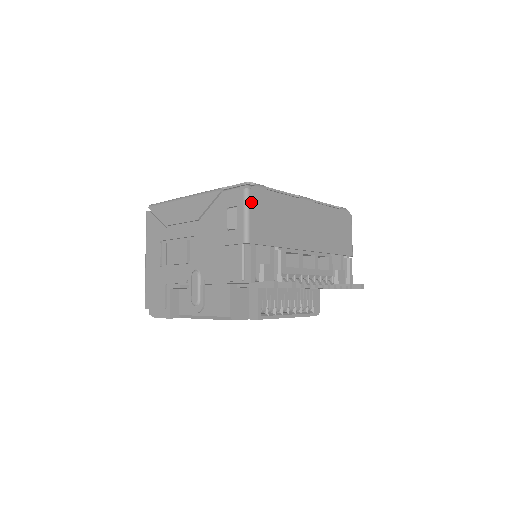
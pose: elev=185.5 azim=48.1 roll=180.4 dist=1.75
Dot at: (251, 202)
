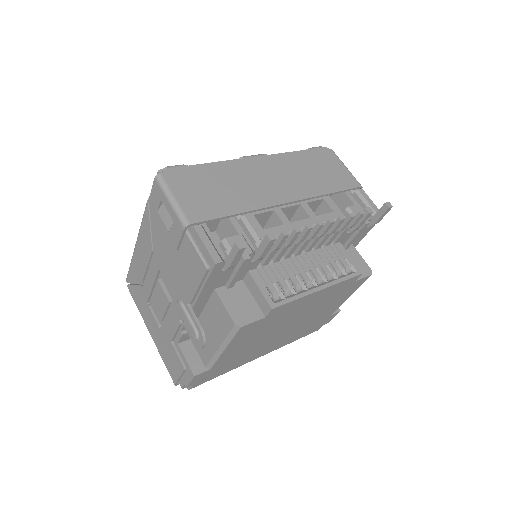
Dot at: (170, 185)
